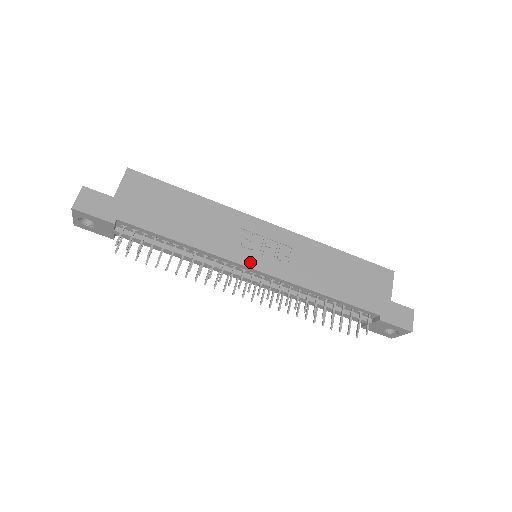
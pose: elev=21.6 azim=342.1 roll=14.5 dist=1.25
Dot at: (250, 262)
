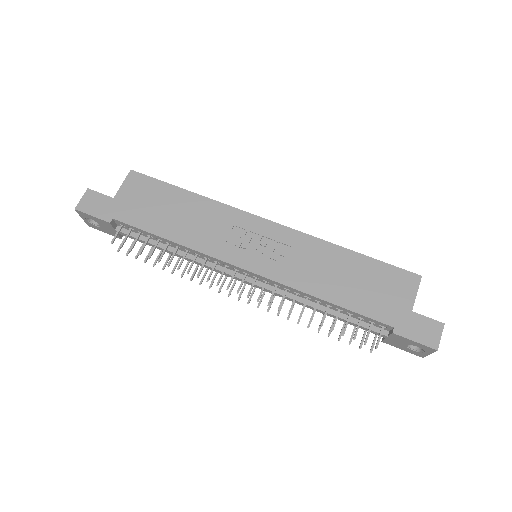
Dot at: (240, 261)
